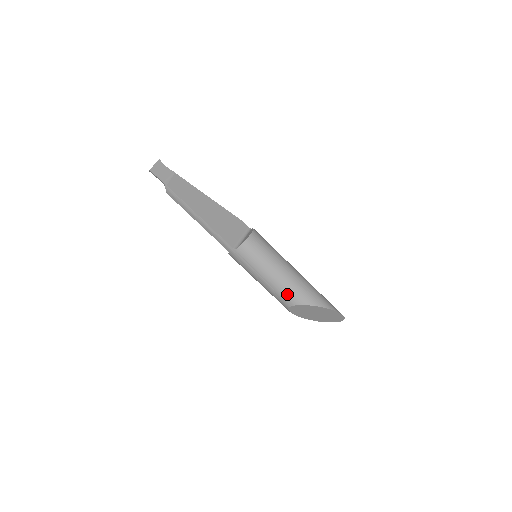
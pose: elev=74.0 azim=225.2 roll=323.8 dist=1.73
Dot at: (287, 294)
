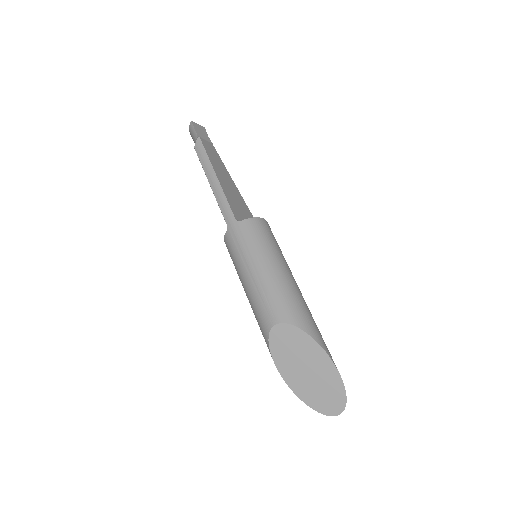
Dot at: (278, 301)
